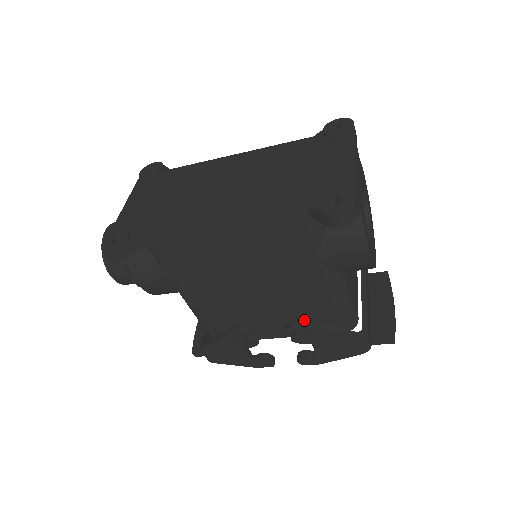
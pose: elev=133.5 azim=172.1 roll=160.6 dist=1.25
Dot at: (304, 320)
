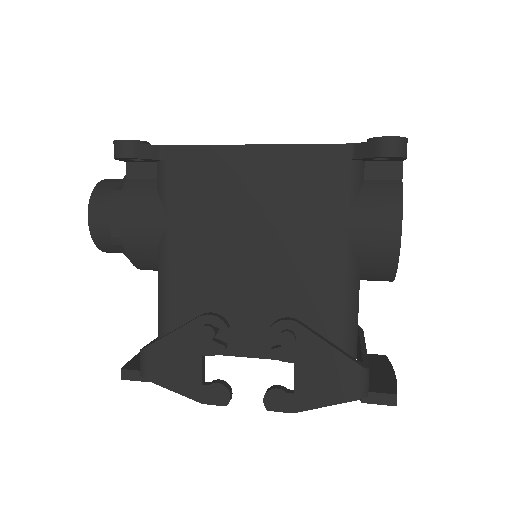
Dot at: (297, 320)
